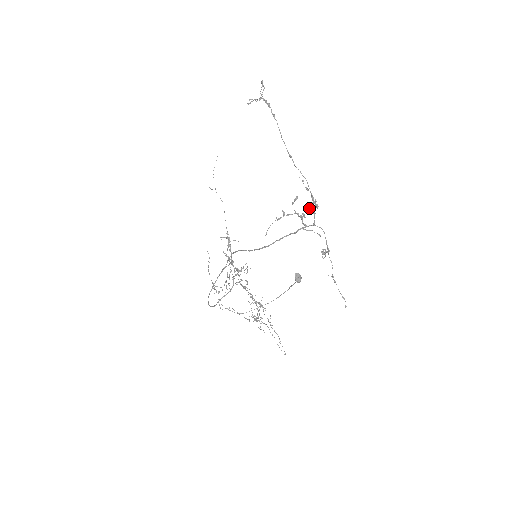
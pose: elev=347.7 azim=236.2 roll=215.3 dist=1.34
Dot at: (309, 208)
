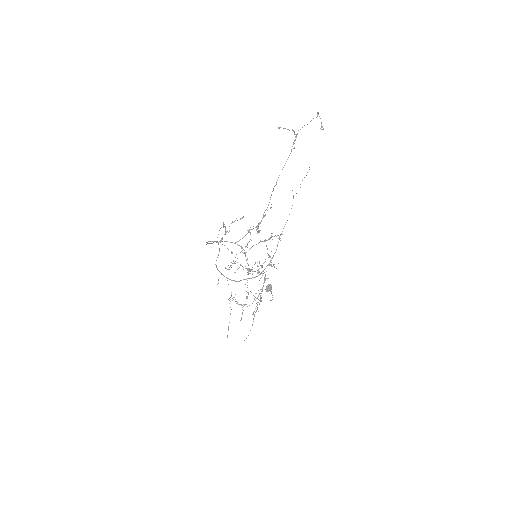
Dot at: (248, 230)
